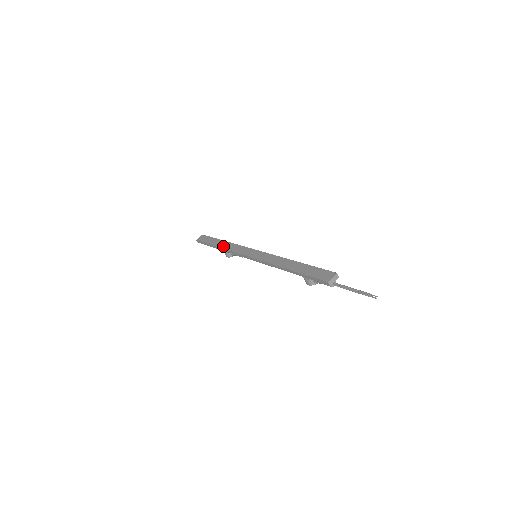
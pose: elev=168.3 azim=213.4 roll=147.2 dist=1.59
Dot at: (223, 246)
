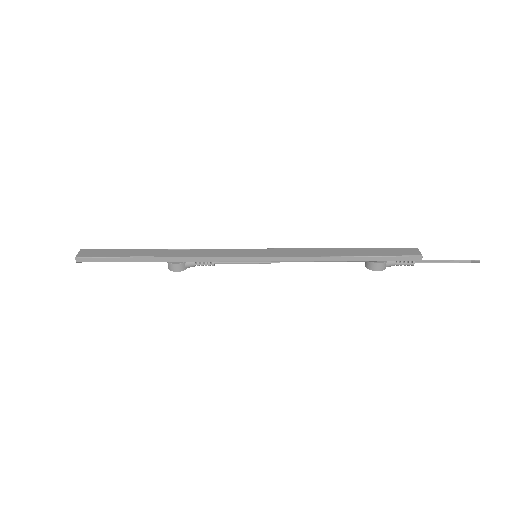
Dot at: (168, 254)
